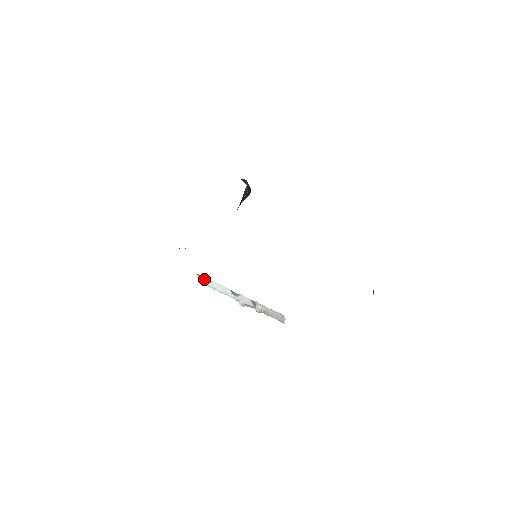
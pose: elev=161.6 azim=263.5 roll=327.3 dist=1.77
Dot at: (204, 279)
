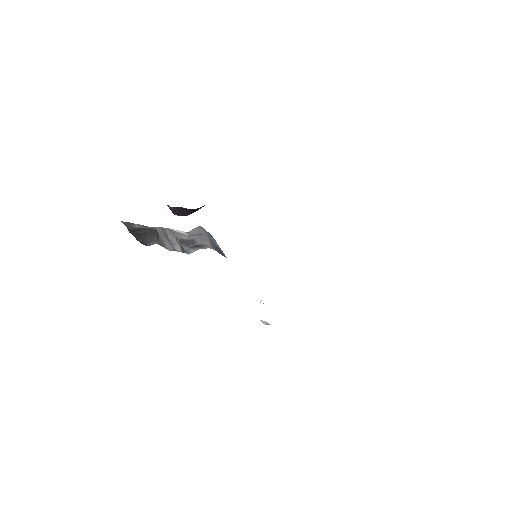
Dot at: occluded
